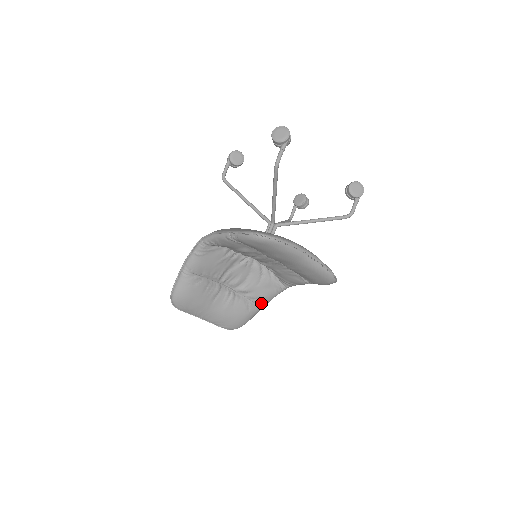
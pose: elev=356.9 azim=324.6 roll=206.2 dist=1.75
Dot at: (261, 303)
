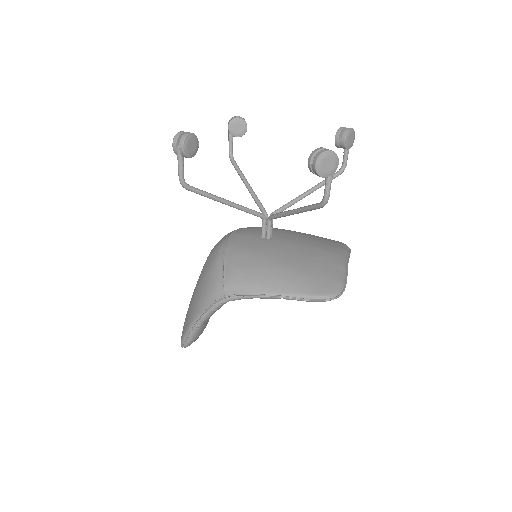
Dot at: occluded
